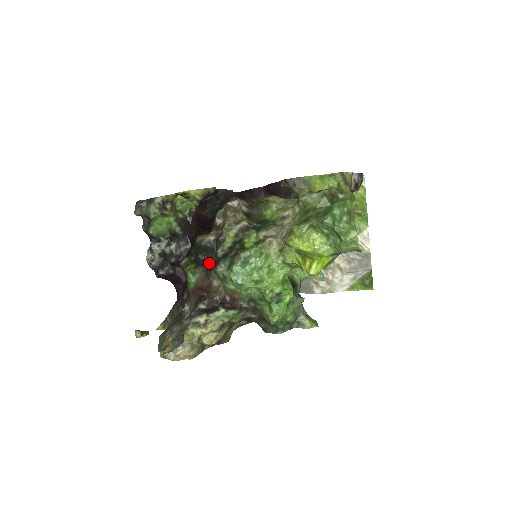
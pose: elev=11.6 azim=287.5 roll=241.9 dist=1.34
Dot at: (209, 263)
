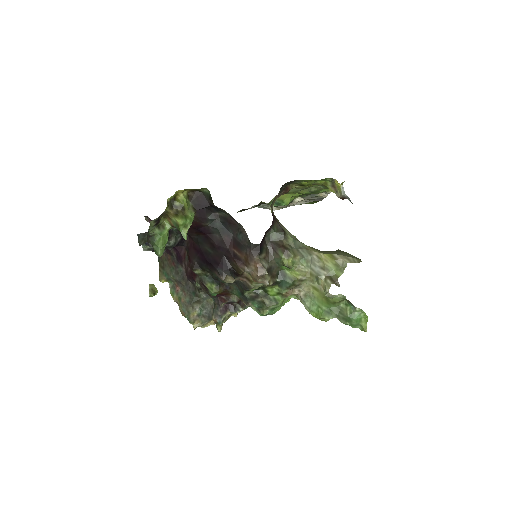
Dot at: (228, 284)
